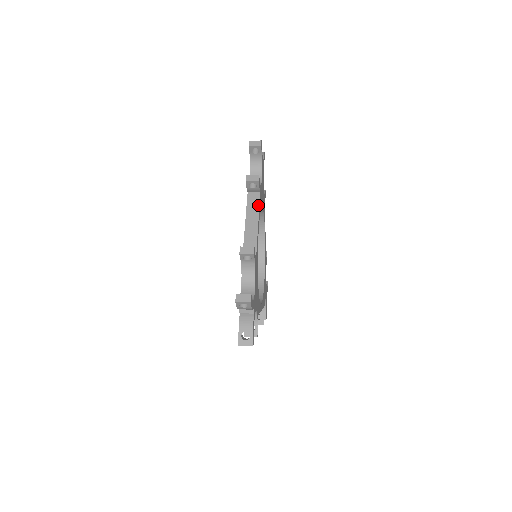
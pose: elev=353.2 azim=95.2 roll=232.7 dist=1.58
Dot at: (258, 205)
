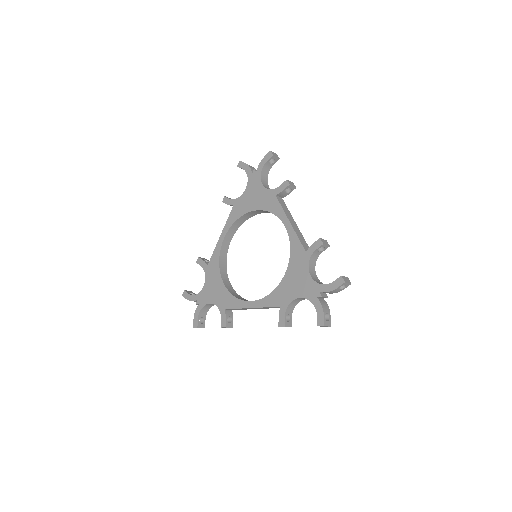
Dot at: (287, 208)
